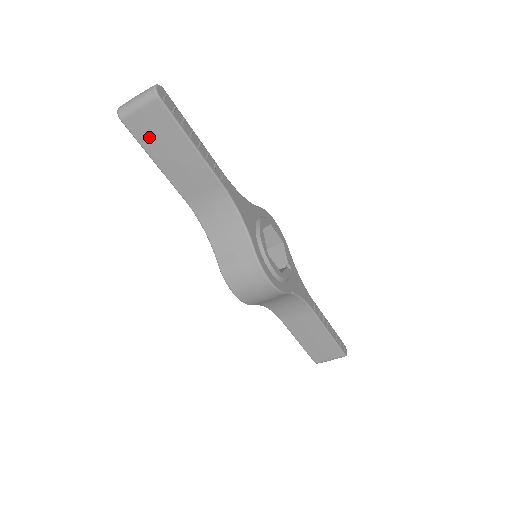
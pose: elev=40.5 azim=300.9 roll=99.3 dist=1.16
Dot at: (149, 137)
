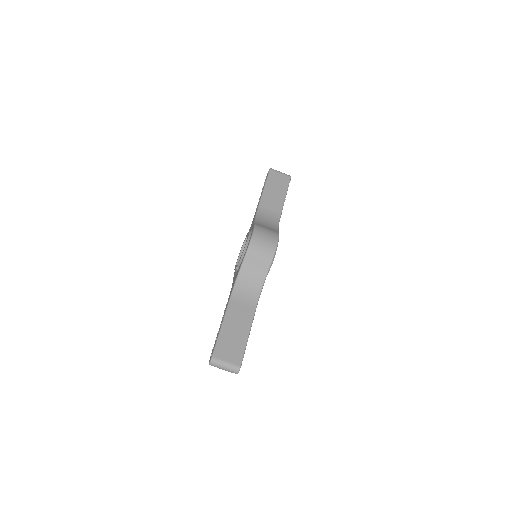
Dot at: (273, 180)
